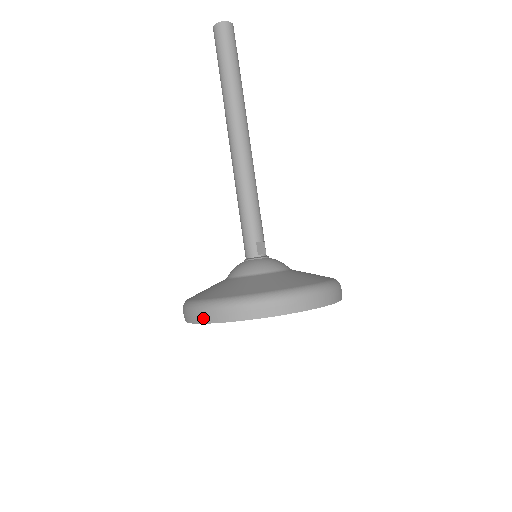
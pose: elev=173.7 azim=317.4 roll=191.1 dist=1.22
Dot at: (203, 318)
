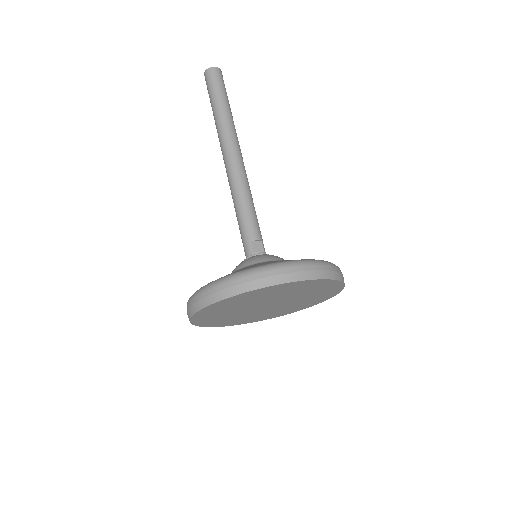
Dot at: (190, 311)
